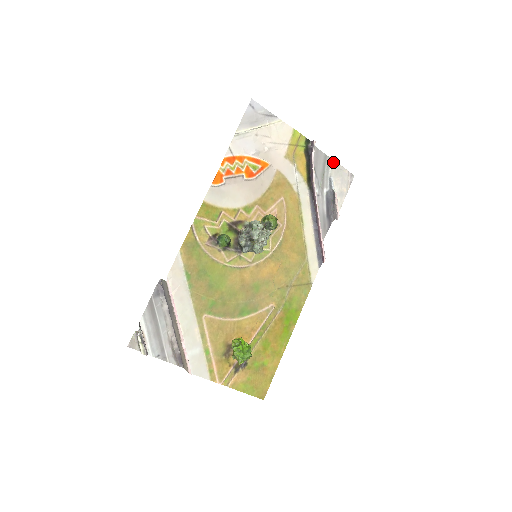
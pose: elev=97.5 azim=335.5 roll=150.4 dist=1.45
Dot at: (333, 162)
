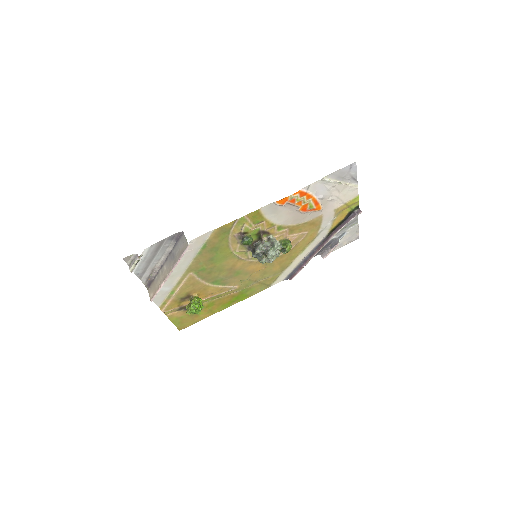
Dot at: (357, 225)
